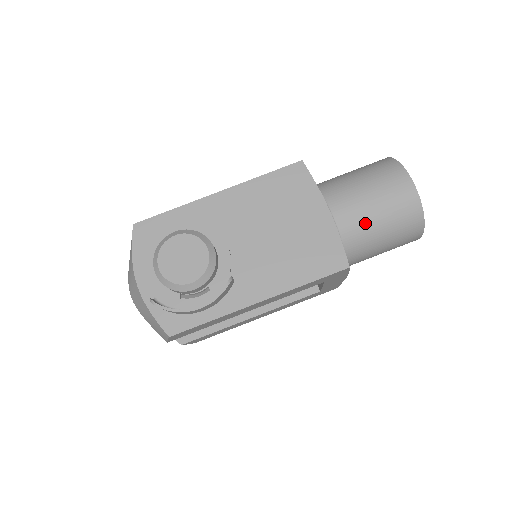
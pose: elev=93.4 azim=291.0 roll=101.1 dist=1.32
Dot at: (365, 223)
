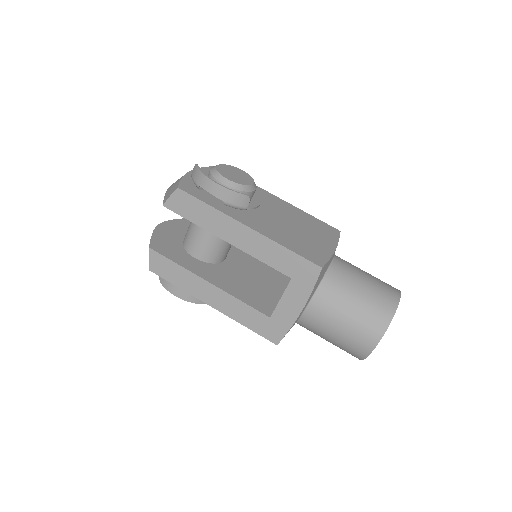
Dot at: (350, 280)
